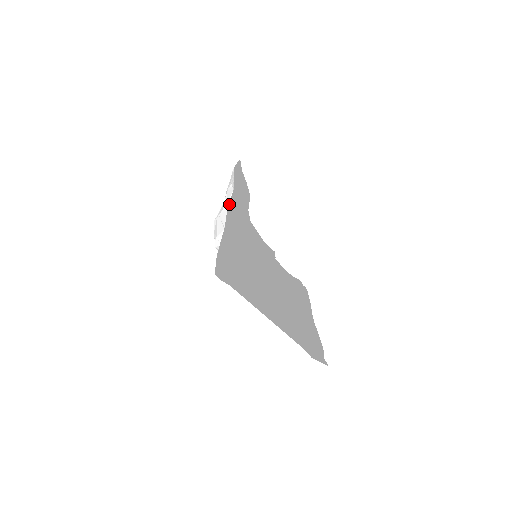
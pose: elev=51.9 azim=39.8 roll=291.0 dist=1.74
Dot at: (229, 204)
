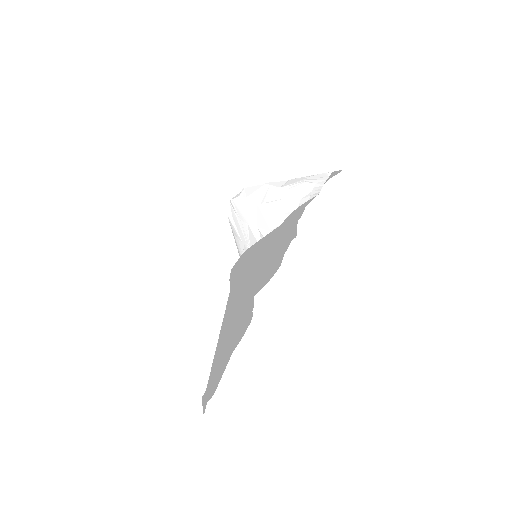
Dot at: (301, 205)
